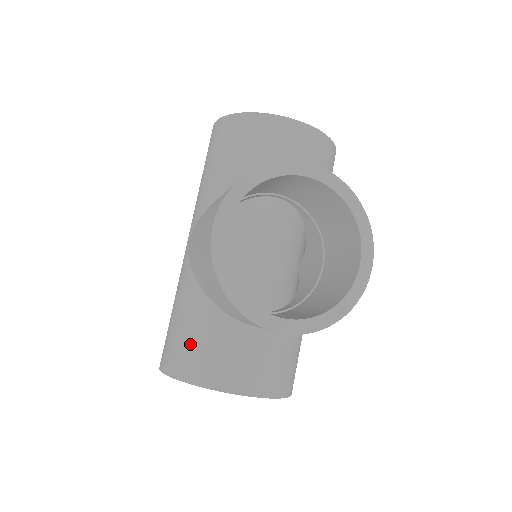
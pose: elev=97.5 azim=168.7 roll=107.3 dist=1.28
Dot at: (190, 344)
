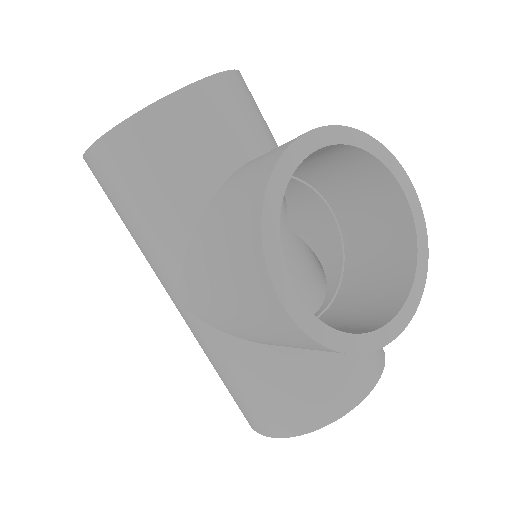
Dot at: (289, 398)
